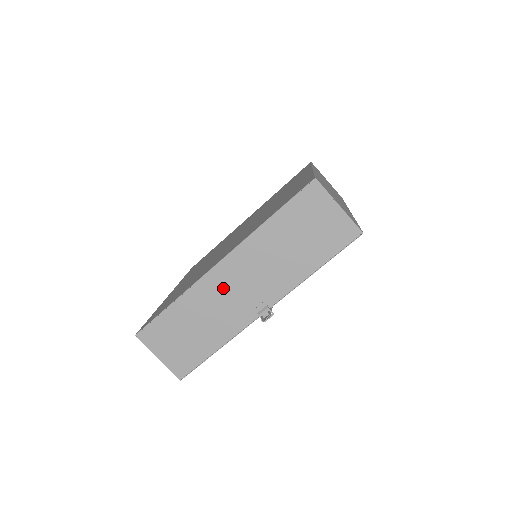
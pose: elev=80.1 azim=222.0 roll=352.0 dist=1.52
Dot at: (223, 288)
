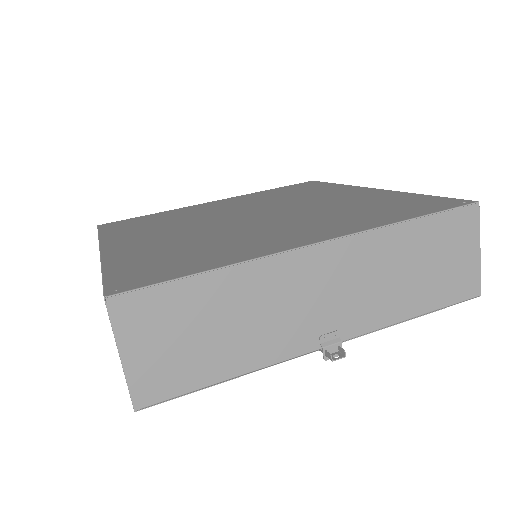
Dot at: (300, 284)
